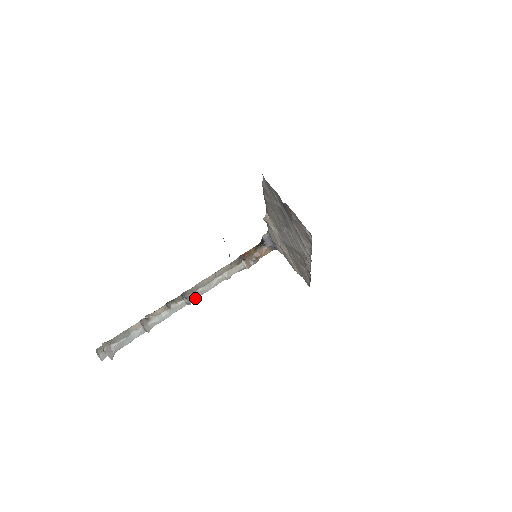
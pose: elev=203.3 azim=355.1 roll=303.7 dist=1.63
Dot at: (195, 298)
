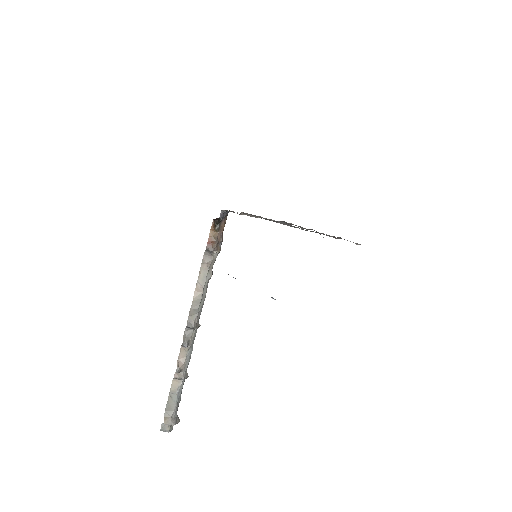
Dot at: (199, 317)
